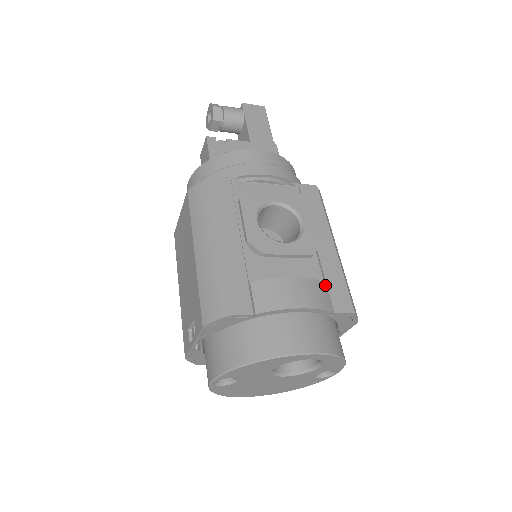
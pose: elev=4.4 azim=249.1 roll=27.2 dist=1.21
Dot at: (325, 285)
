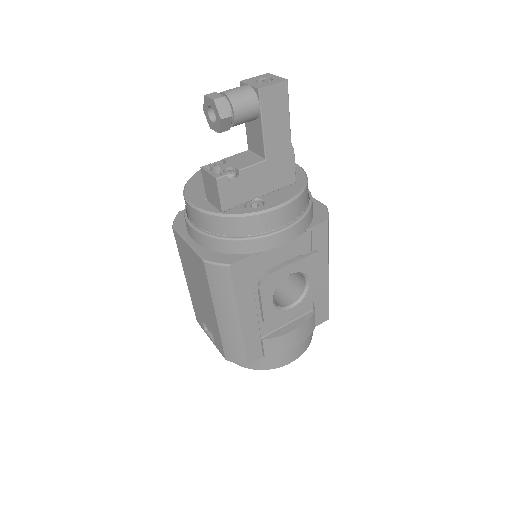
Dot at: (314, 314)
